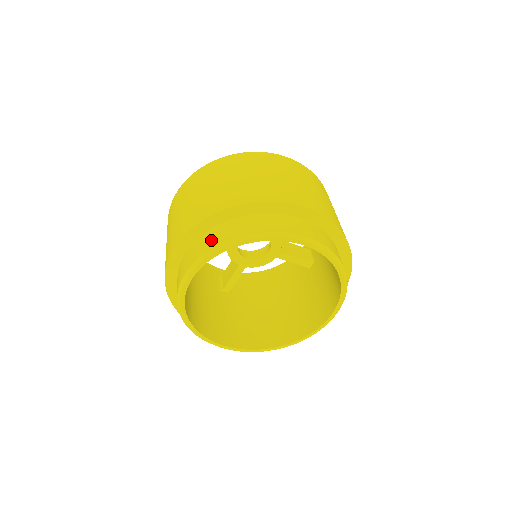
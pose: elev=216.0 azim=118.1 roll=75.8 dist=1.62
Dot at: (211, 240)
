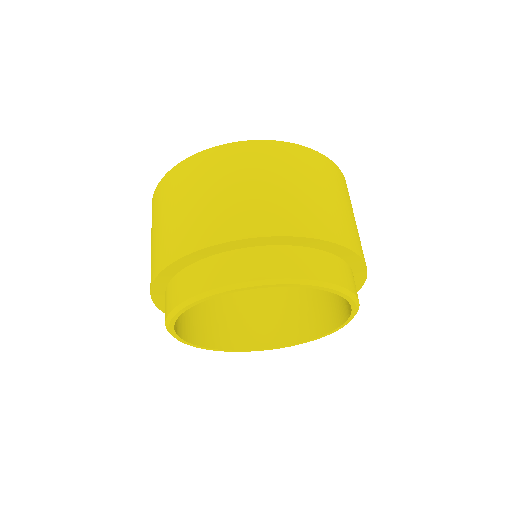
Dot at: (214, 274)
